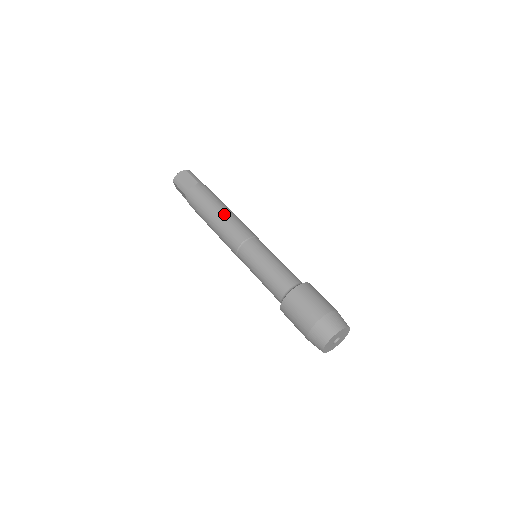
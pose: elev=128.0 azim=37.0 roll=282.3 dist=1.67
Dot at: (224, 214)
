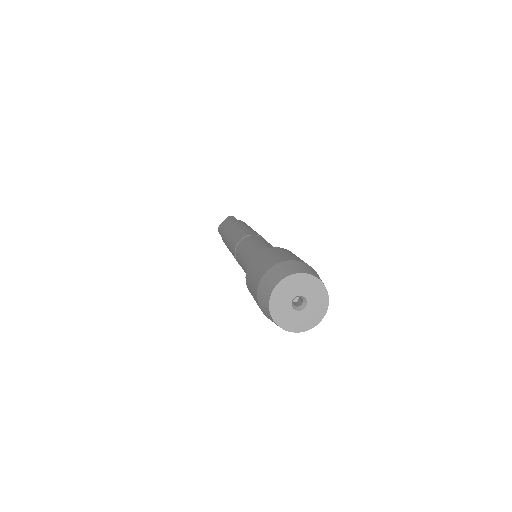
Dot at: (234, 230)
